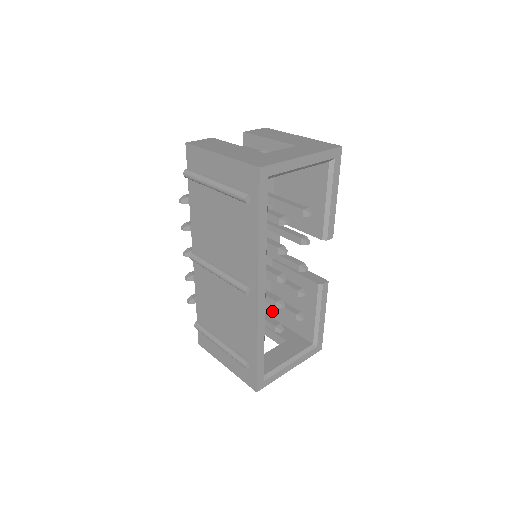
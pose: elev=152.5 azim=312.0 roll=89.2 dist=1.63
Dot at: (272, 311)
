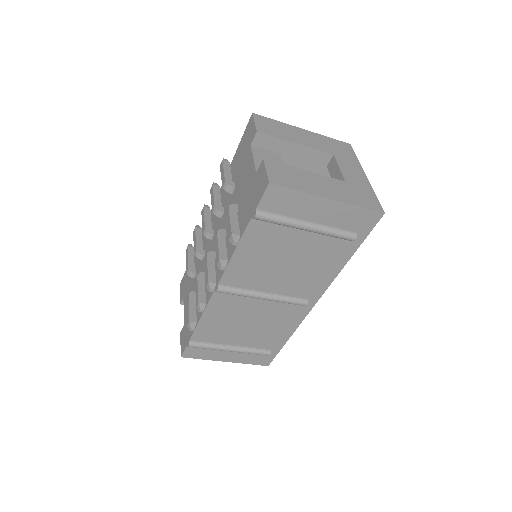
Dot at: occluded
